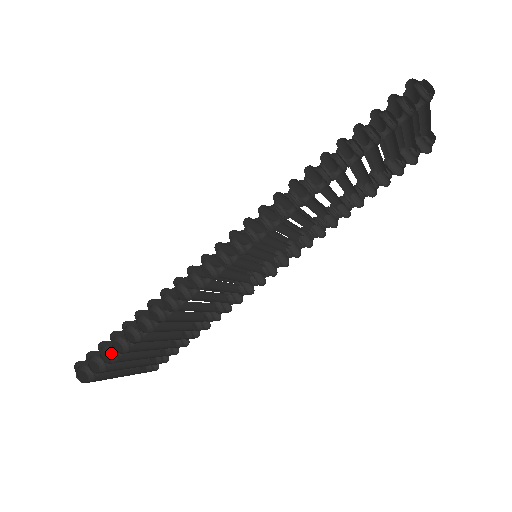
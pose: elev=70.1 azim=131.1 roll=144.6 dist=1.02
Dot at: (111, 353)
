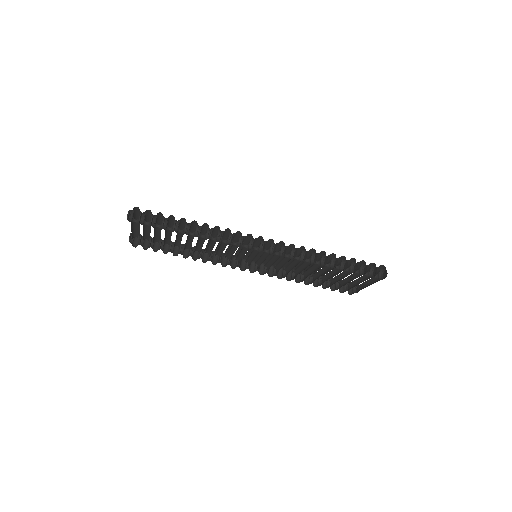
Dot at: (154, 221)
